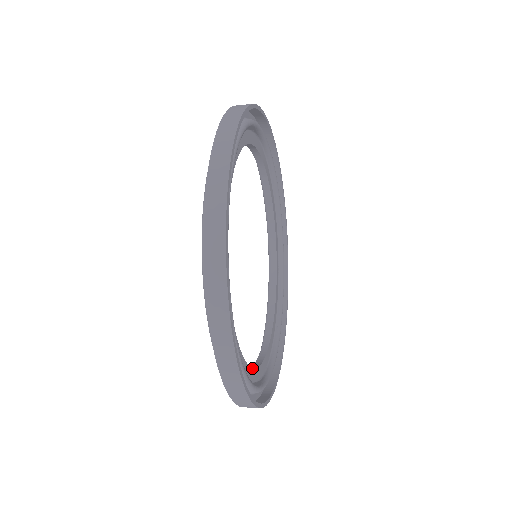
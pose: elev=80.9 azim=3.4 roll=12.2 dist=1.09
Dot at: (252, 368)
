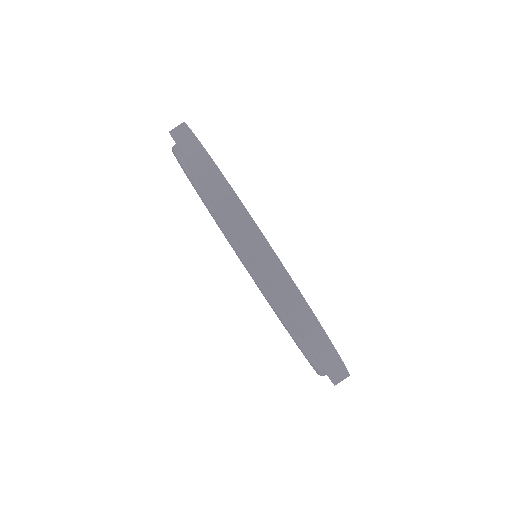
Dot at: occluded
